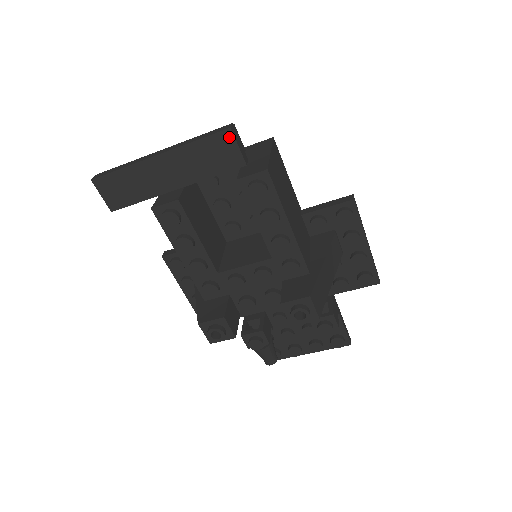
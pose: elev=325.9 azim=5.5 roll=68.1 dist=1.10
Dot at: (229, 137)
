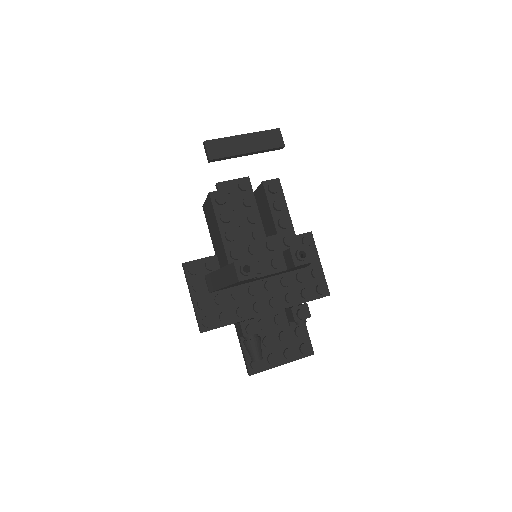
Dot at: (278, 132)
